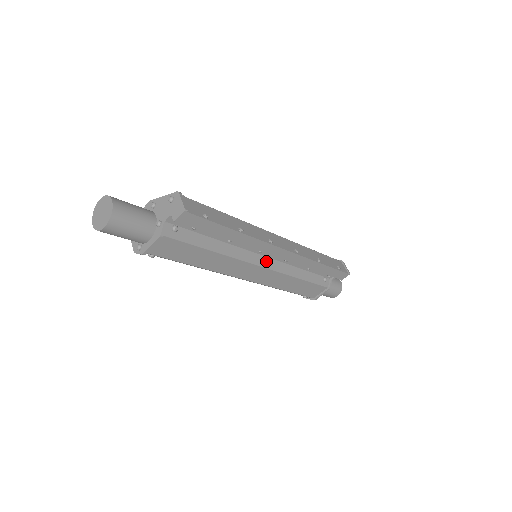
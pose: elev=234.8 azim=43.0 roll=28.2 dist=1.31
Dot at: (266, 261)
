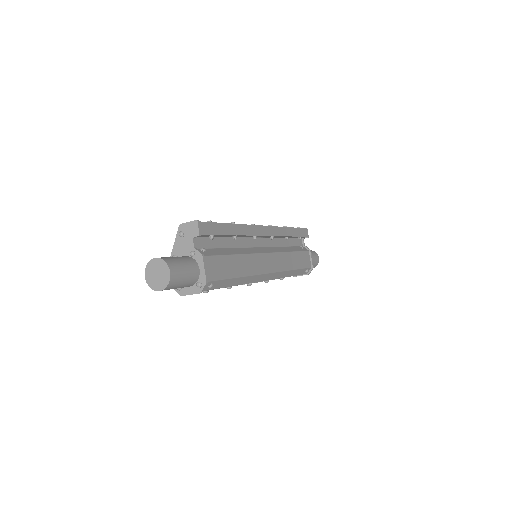
Dot at: (264, 250)
